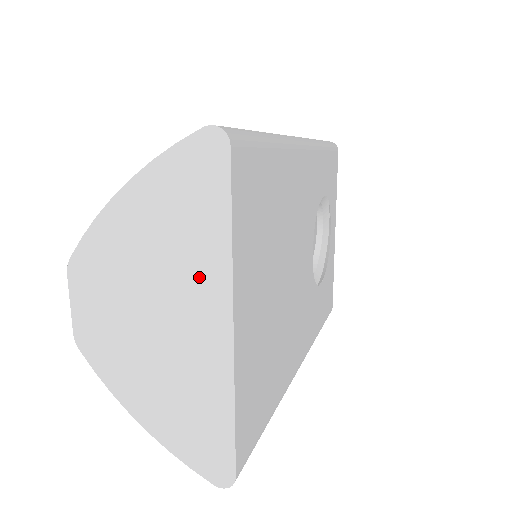
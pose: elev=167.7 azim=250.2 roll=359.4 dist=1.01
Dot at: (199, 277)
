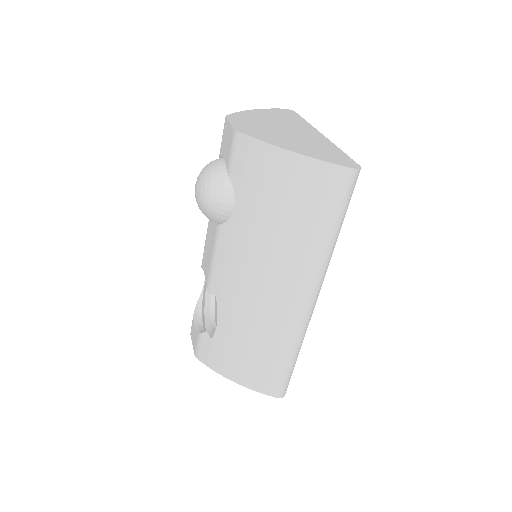
Dot at: (300, 126)
